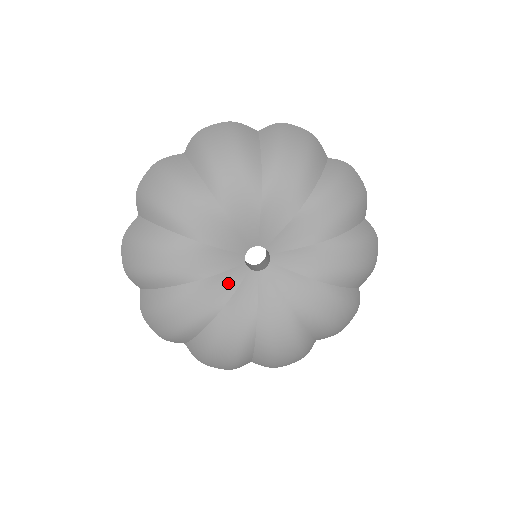
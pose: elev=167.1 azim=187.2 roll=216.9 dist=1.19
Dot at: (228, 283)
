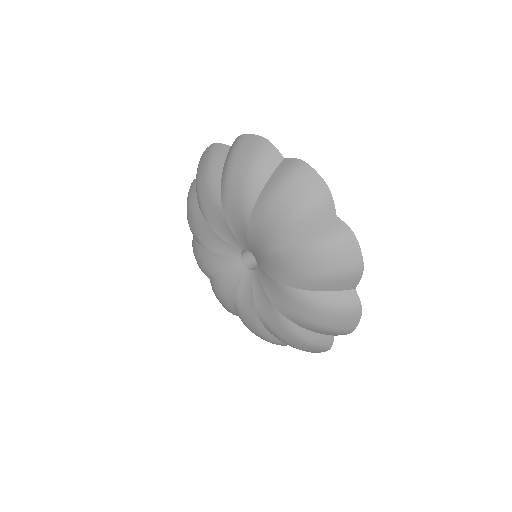
Dot at: (221, 246)
